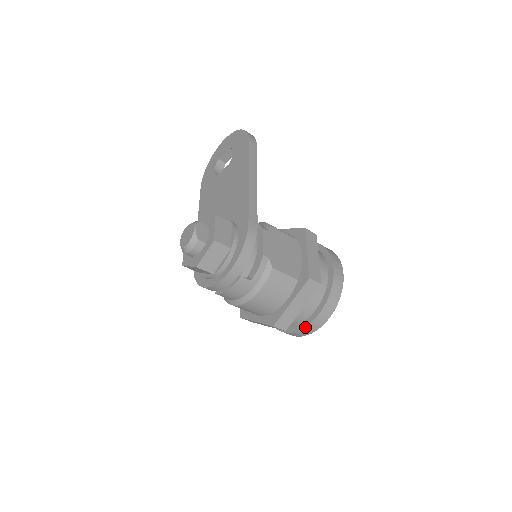
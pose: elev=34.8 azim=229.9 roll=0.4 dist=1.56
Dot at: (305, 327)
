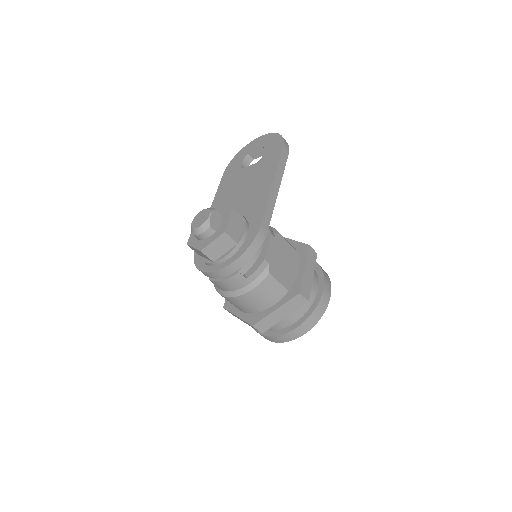
Dot at: (280, 335)
